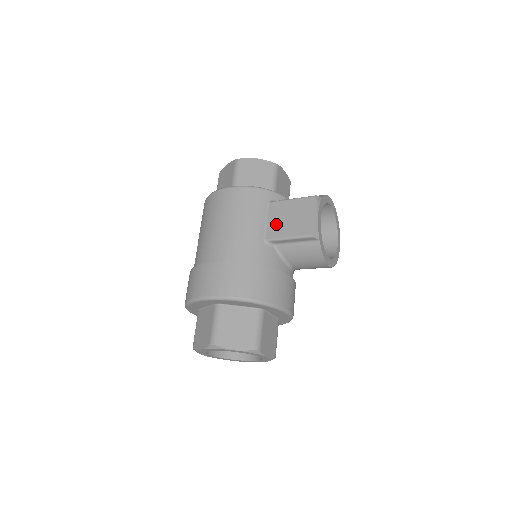
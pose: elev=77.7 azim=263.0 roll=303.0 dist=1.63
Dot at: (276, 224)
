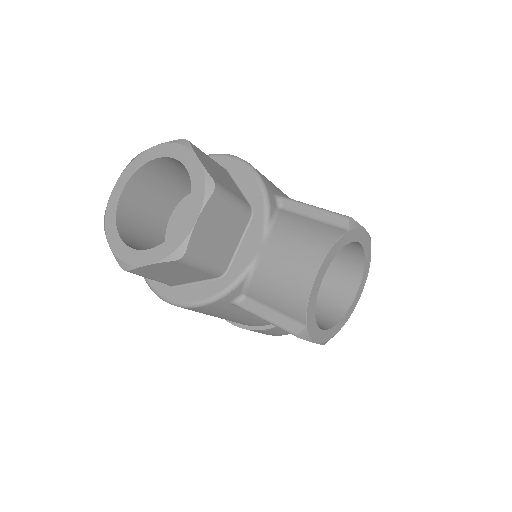
Dot at: occluded
